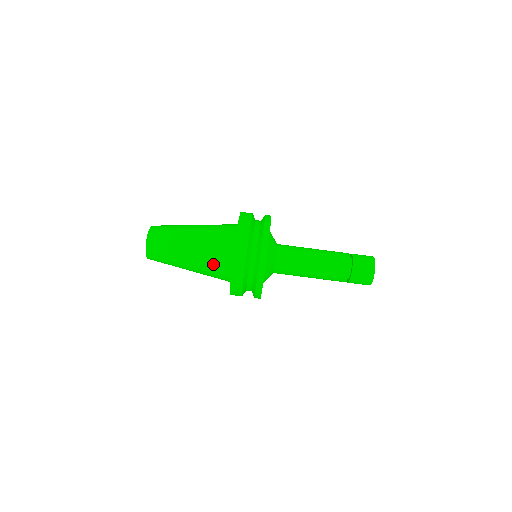
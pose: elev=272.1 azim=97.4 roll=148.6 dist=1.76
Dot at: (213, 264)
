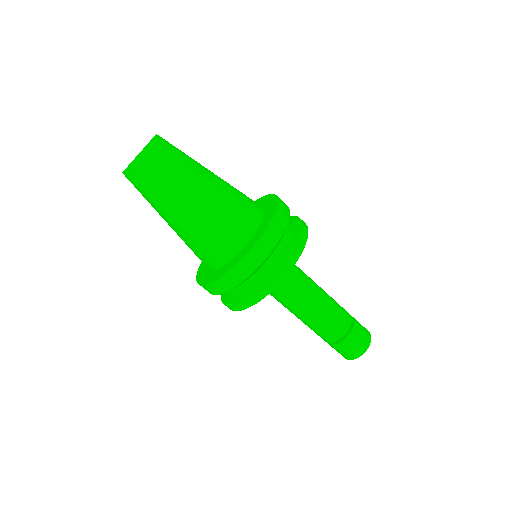
Dot at: (217, 233)
